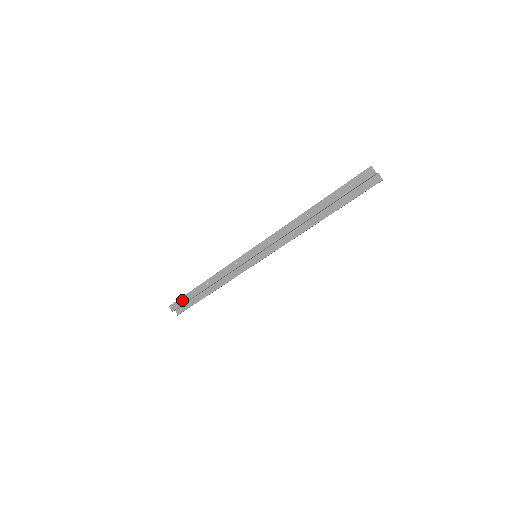
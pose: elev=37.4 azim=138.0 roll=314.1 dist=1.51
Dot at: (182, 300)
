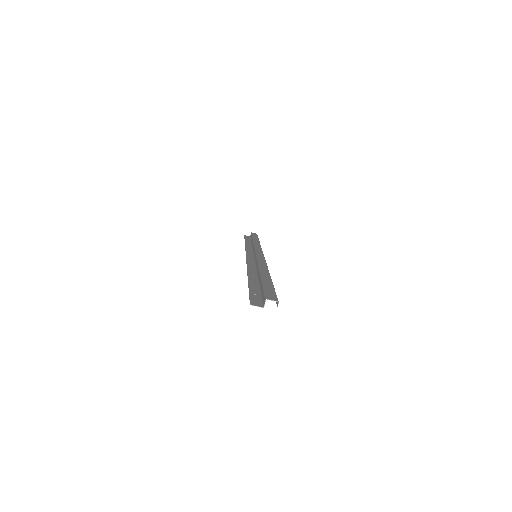
Dot at: occluded
